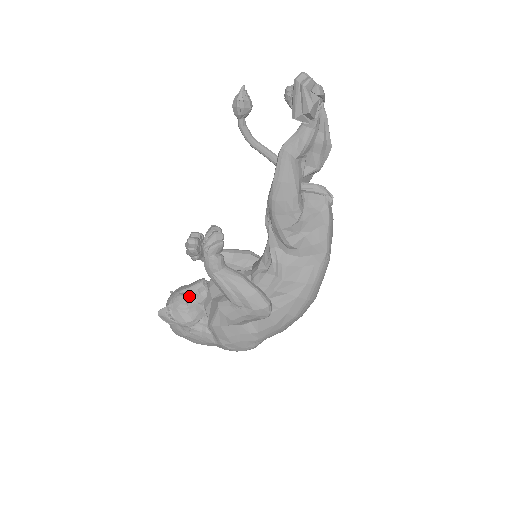
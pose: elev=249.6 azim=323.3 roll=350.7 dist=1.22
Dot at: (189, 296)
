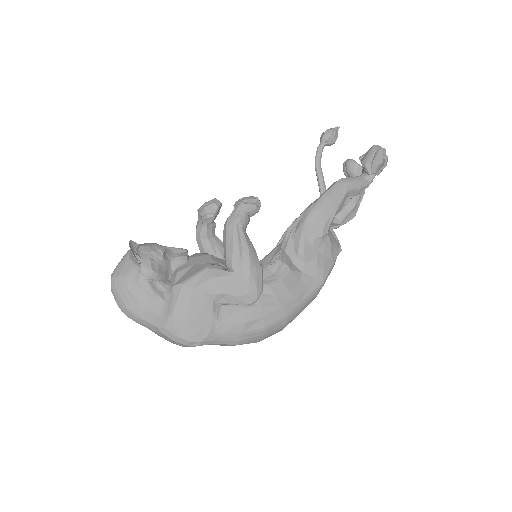
Dot at: (167, 252)
